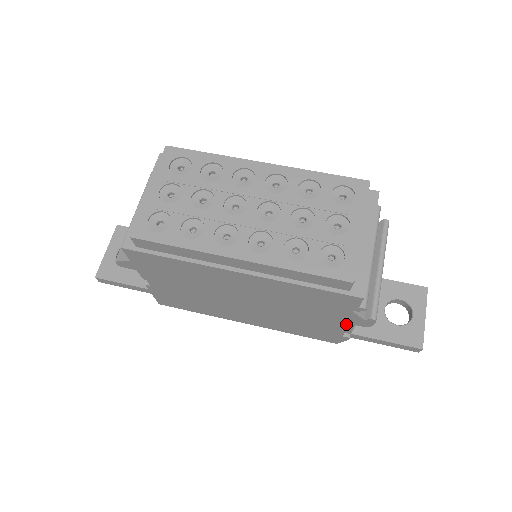
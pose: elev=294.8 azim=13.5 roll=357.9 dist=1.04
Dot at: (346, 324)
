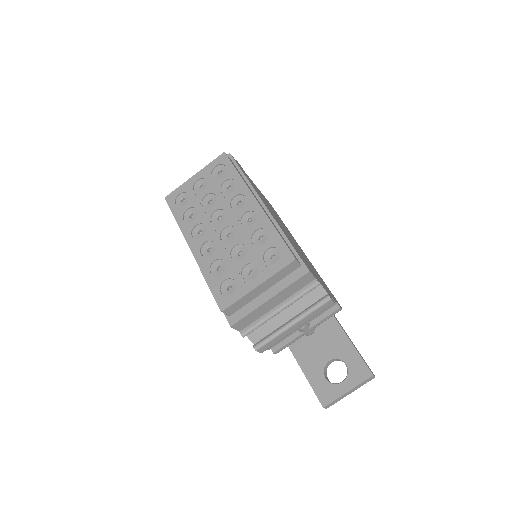
Dot at: occluded
